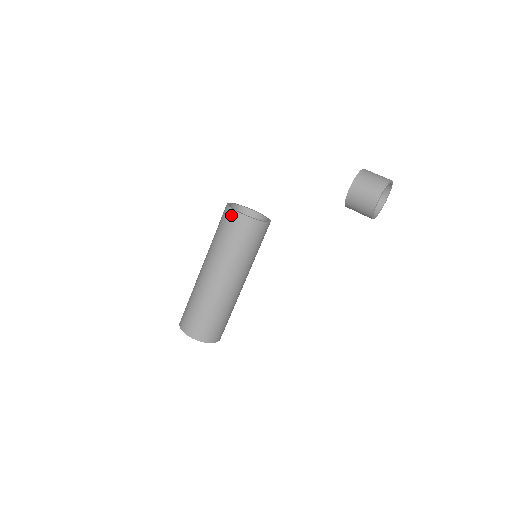
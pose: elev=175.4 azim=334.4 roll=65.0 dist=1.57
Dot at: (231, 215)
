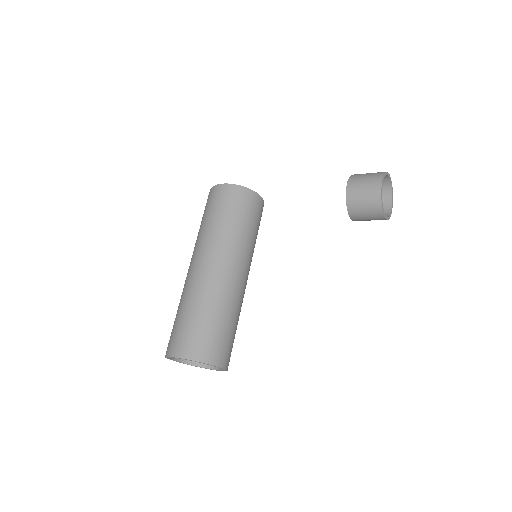
Dot at: (215, 191)
